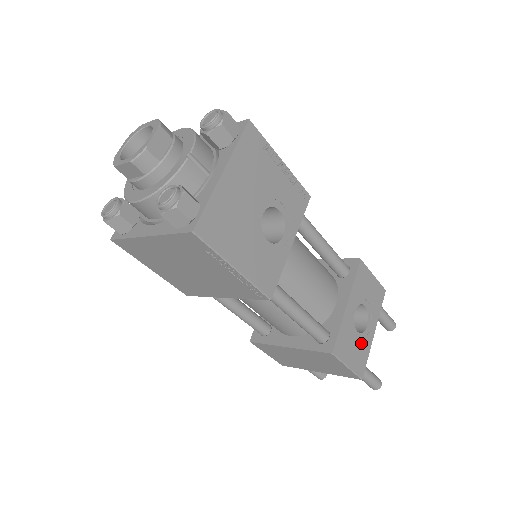
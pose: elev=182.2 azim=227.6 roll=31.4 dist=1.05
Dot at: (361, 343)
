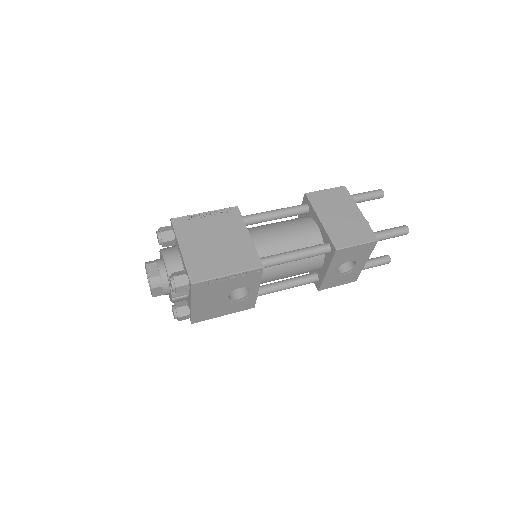
Dot at: (350, 273)
